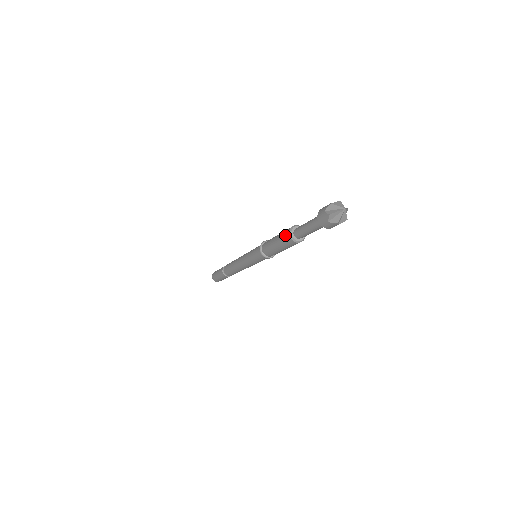
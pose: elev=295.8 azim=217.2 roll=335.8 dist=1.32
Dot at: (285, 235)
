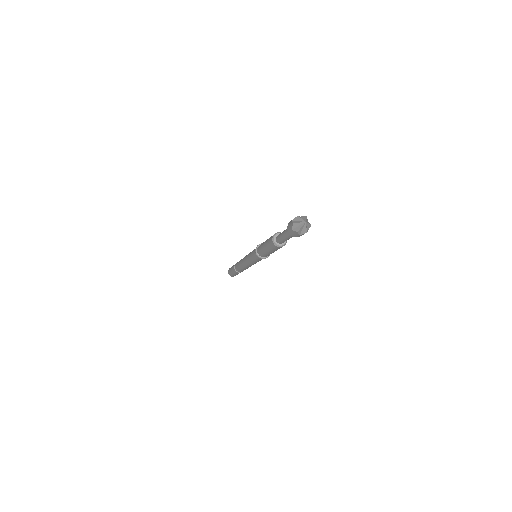
Dot at: (271, 238)
